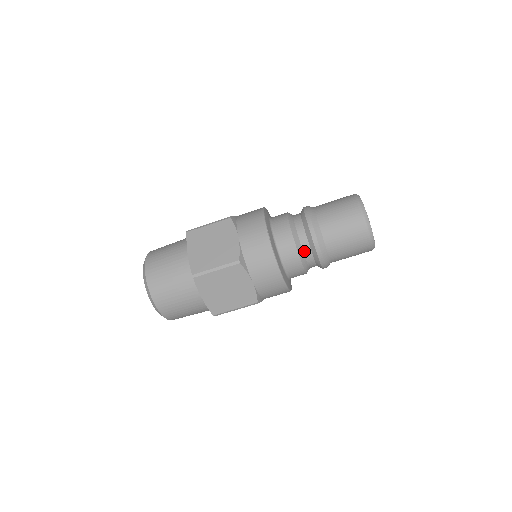
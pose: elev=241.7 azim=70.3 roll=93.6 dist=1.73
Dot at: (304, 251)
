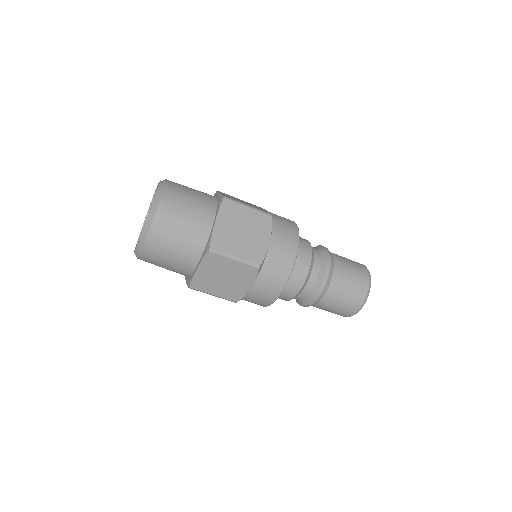
Dot at: (305, 288)
